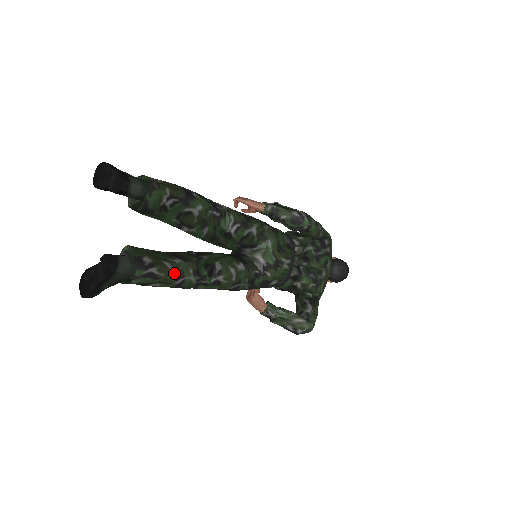
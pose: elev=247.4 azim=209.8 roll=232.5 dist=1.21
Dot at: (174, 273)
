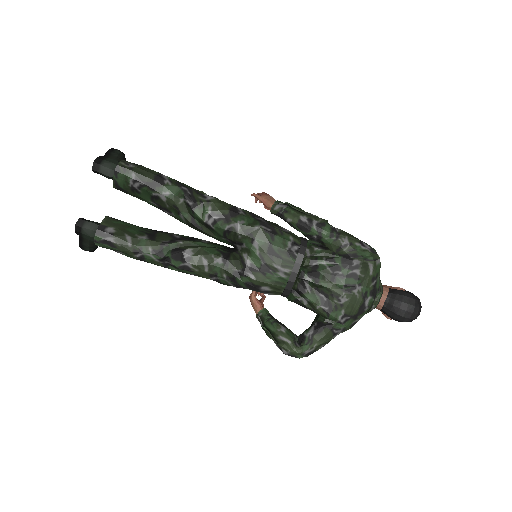
Dot at: (132, 246)
